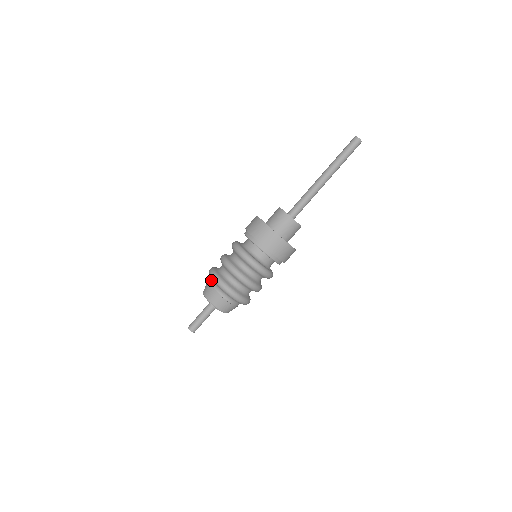
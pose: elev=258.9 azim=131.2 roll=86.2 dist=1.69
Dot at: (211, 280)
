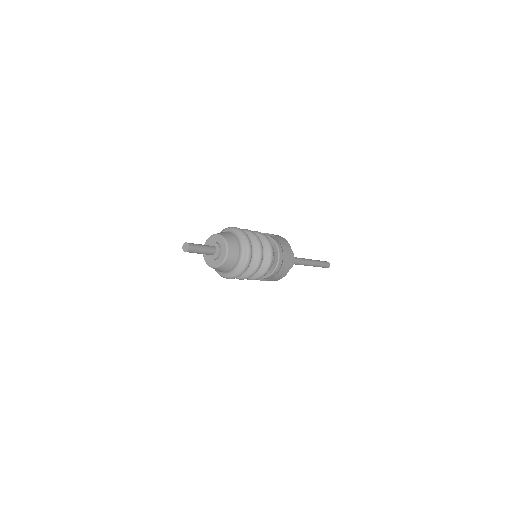
Dot at: occluded
